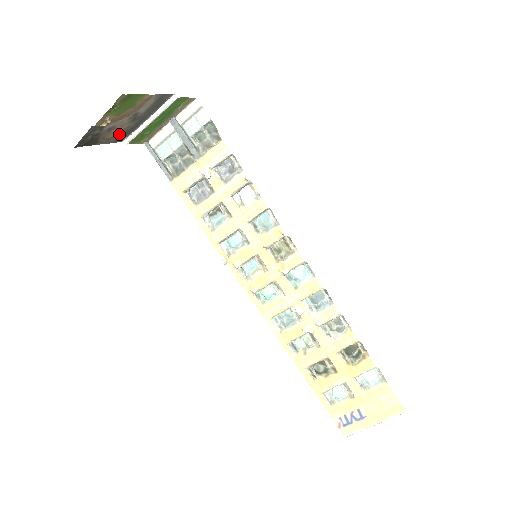
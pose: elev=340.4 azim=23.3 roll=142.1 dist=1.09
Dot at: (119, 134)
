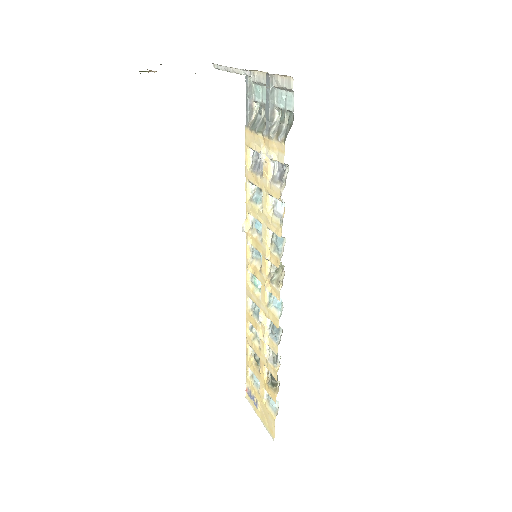
Dot at: occluded
